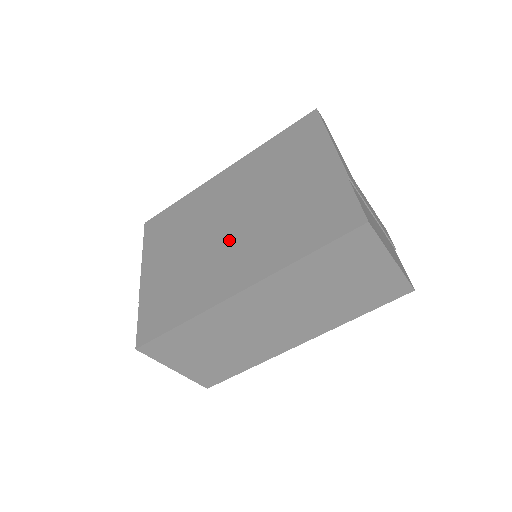
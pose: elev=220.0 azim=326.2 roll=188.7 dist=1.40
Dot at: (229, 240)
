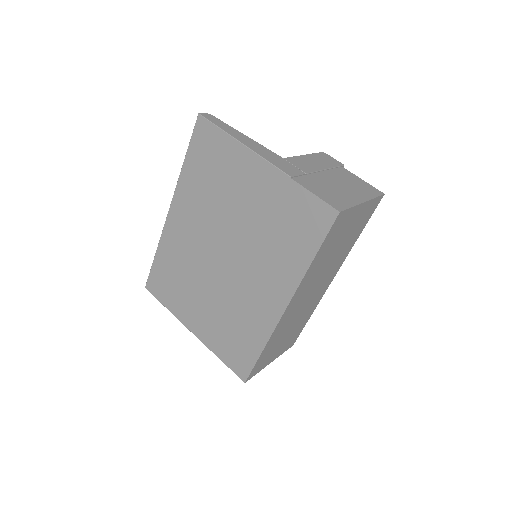
Dot at: (237, 273)
